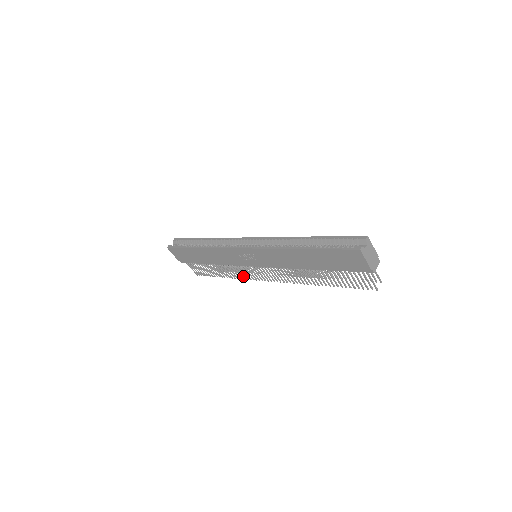
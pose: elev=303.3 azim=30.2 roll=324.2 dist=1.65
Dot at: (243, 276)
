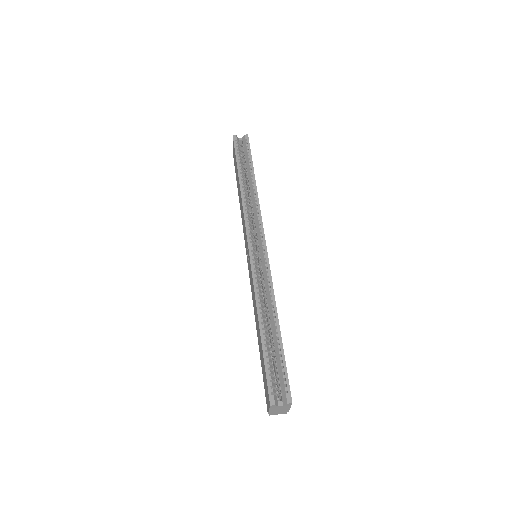
Dot at: occluded
